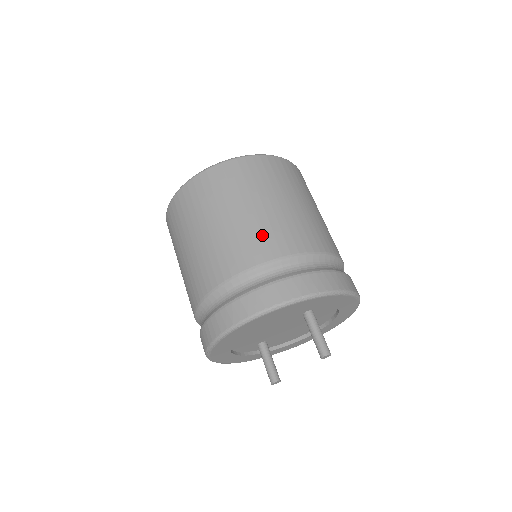
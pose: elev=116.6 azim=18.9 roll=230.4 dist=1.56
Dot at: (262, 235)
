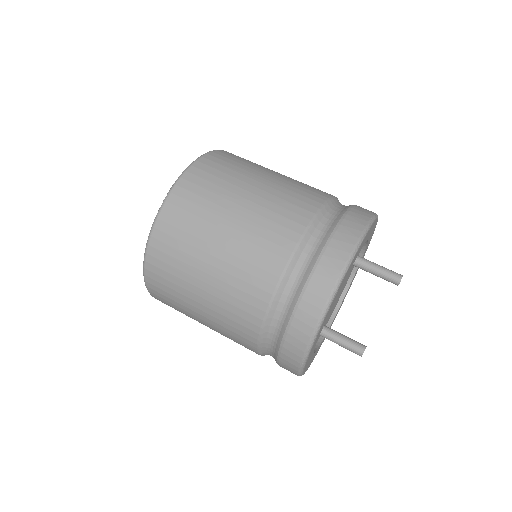
Dot at: (294, 193)
